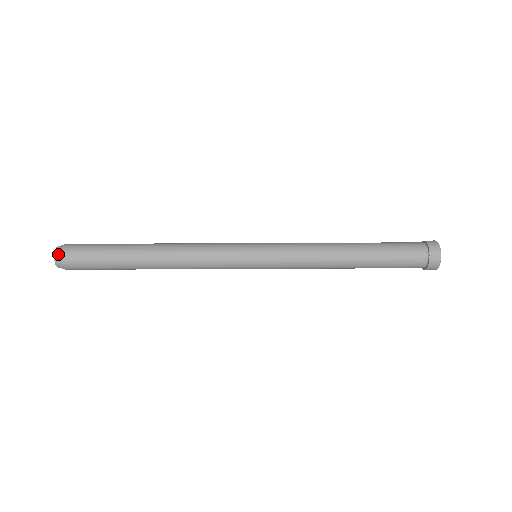
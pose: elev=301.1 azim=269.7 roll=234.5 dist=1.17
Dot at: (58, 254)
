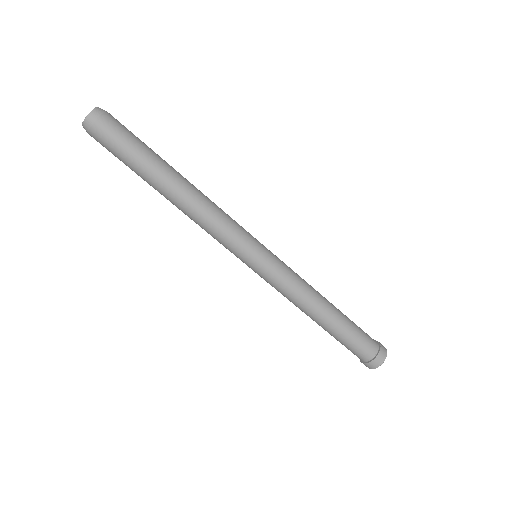
Dot at: (92, 118)
